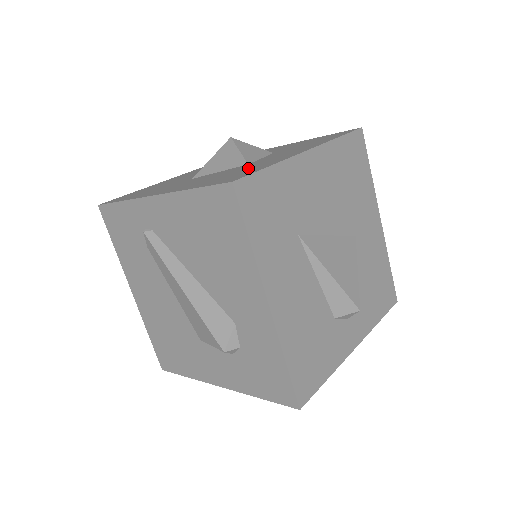
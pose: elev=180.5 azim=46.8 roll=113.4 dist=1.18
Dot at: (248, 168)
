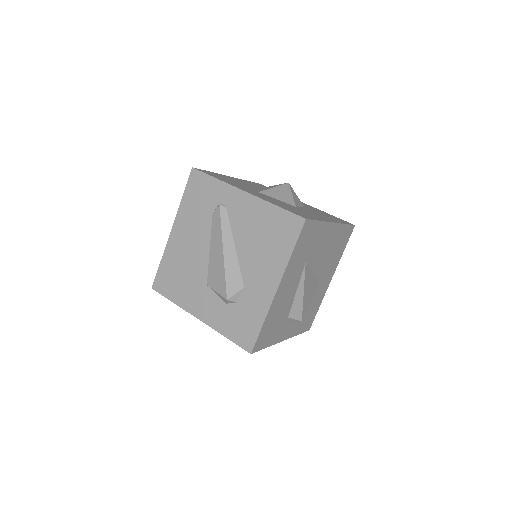
Dot at: (303, 212)
